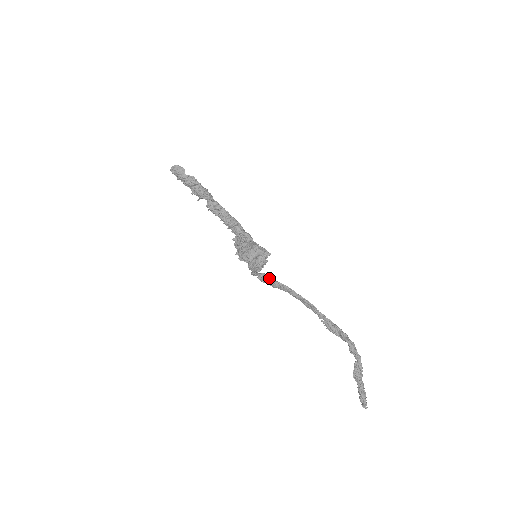
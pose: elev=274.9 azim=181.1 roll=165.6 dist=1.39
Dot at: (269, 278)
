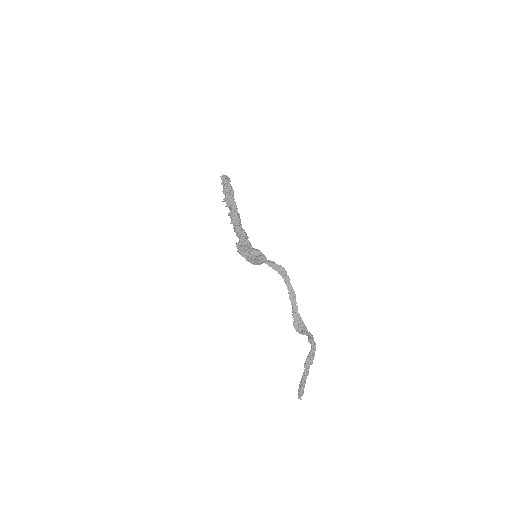
Dot at: (274, 263)
